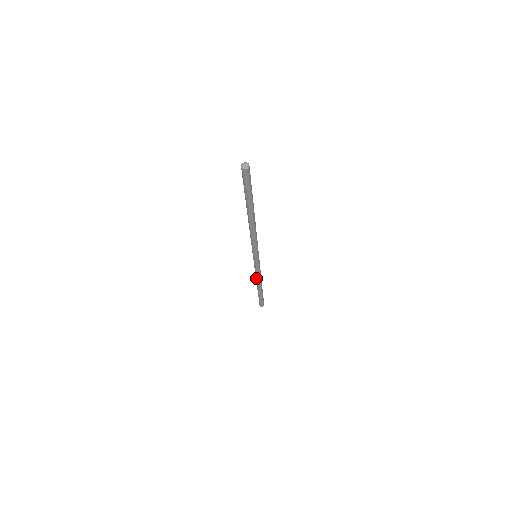
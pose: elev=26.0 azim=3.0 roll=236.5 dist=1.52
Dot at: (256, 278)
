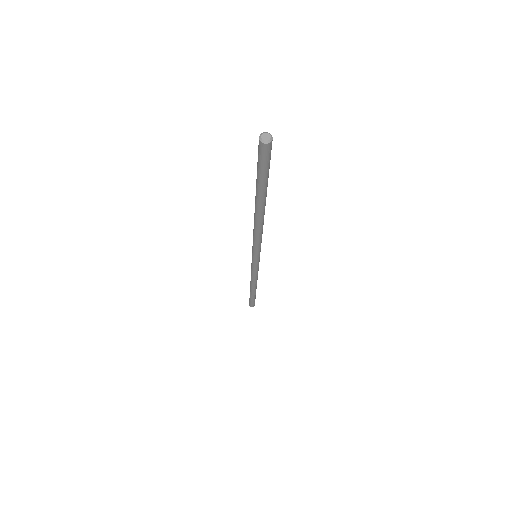
Dot at: occluded
